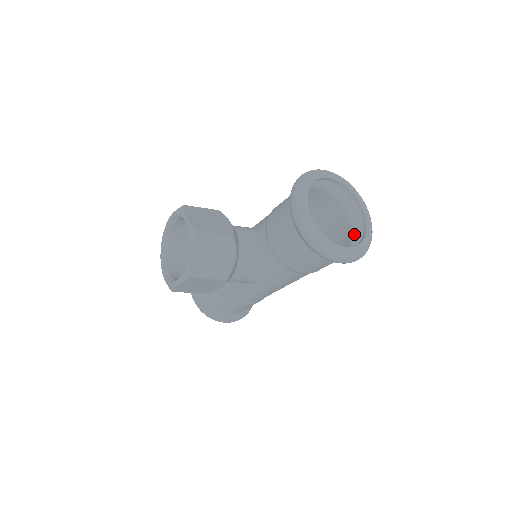
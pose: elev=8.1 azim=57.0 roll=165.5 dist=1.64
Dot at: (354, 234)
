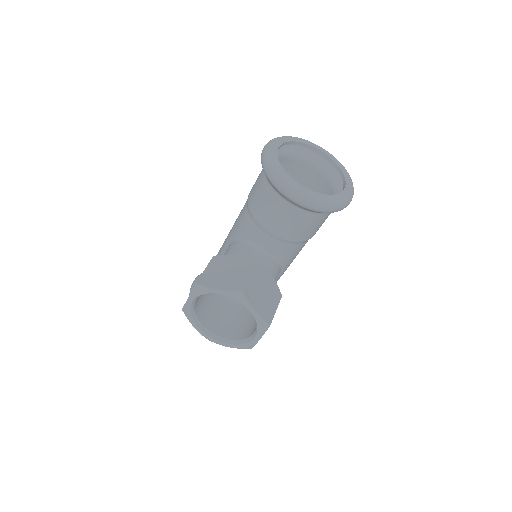
Dot at: (321, 170)
